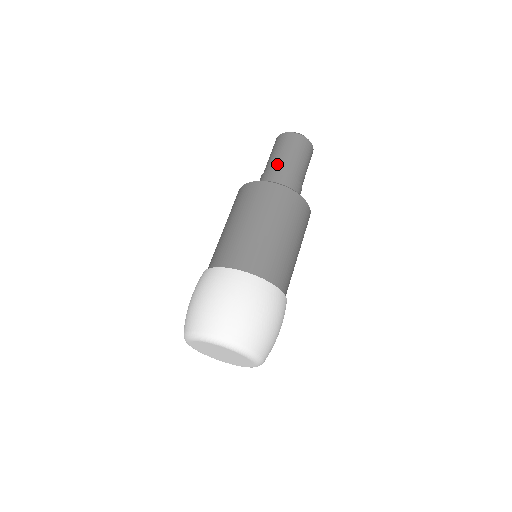
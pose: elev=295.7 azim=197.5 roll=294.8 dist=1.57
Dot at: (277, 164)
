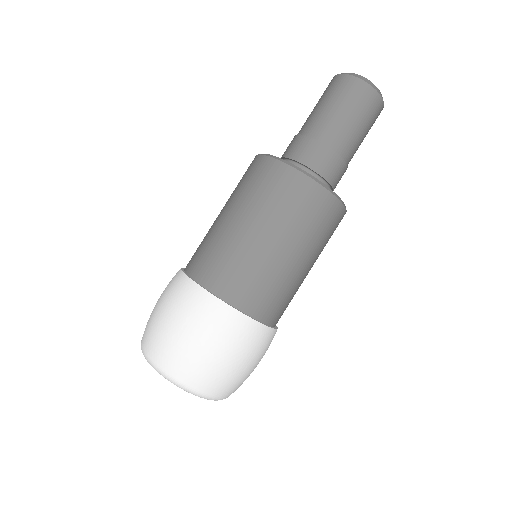
Dot at: (303, 126)
